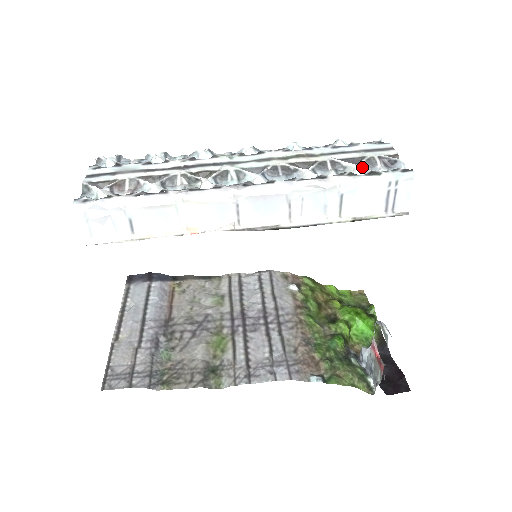
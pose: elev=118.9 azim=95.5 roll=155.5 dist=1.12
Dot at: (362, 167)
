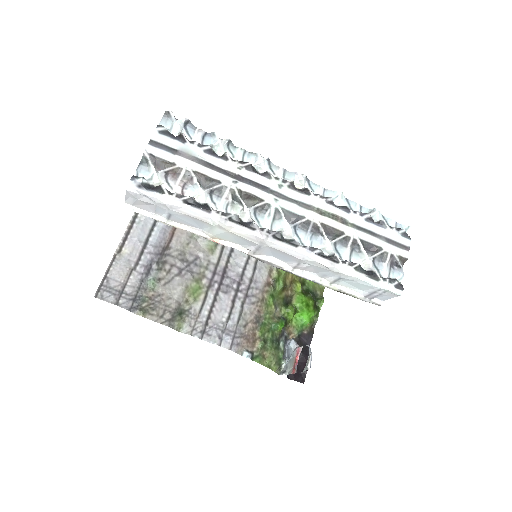
Dot at: (372, 262)
